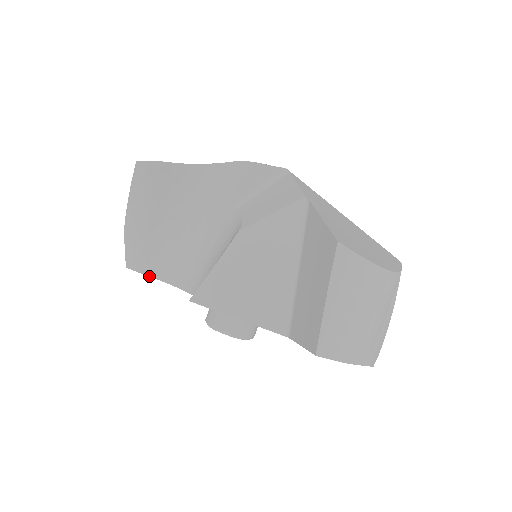
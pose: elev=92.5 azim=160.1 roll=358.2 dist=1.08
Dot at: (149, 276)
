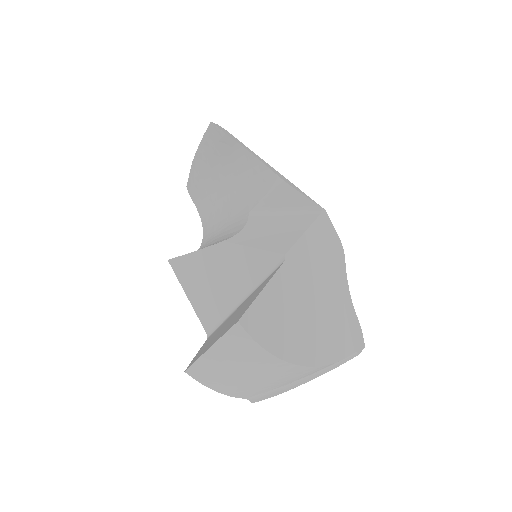
Dot at: (195, 205)
